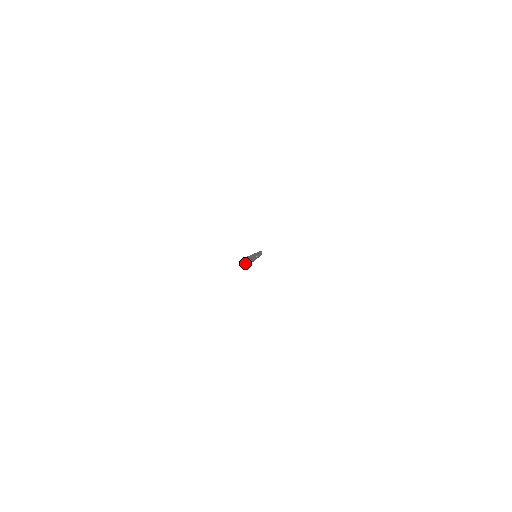
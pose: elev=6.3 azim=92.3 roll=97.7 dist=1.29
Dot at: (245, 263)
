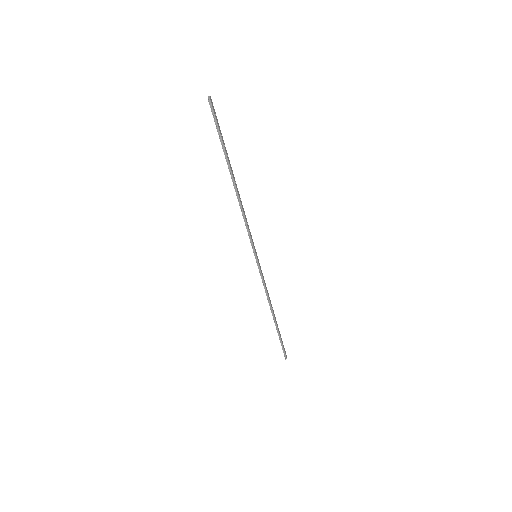
Dot at: (209, 97)
